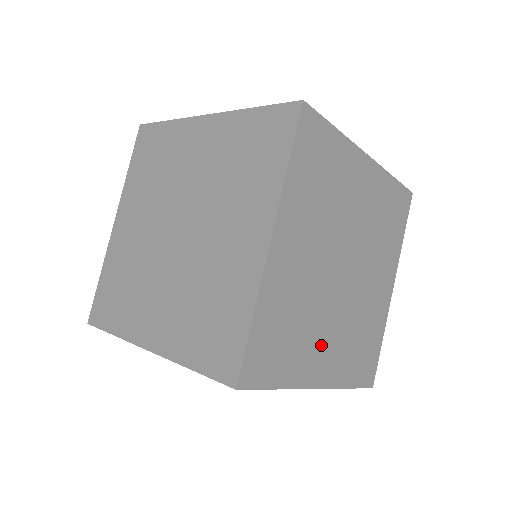
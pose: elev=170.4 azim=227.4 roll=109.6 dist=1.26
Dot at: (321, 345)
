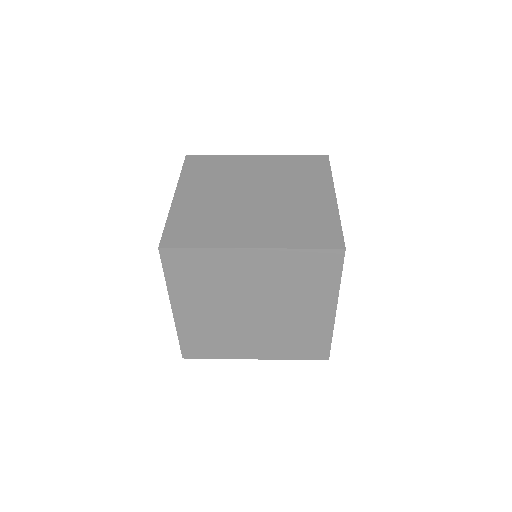
Dot at: occluded
